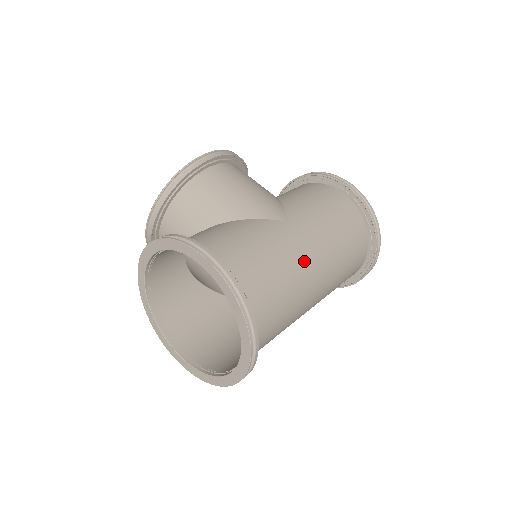
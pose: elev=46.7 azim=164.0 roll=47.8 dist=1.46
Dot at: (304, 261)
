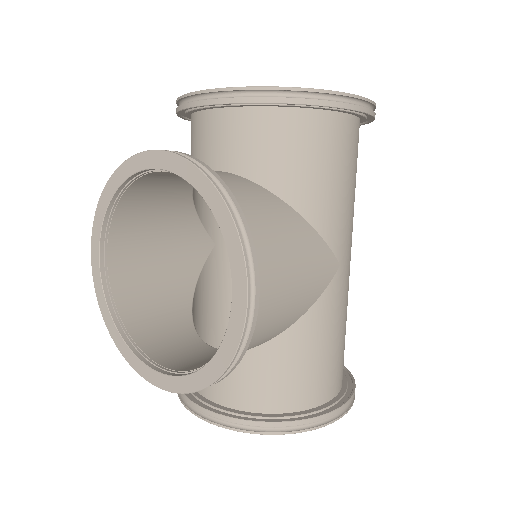
Dot at: occluded
